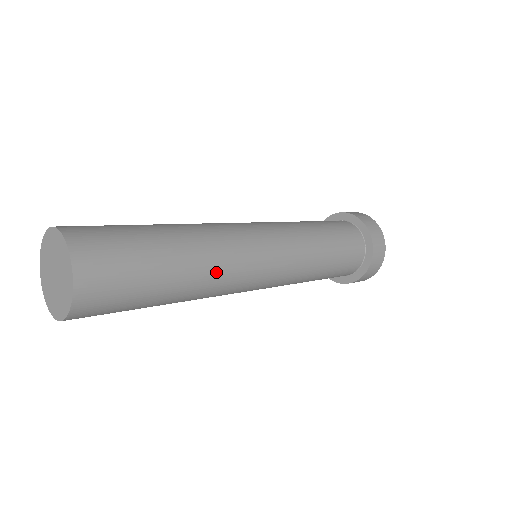
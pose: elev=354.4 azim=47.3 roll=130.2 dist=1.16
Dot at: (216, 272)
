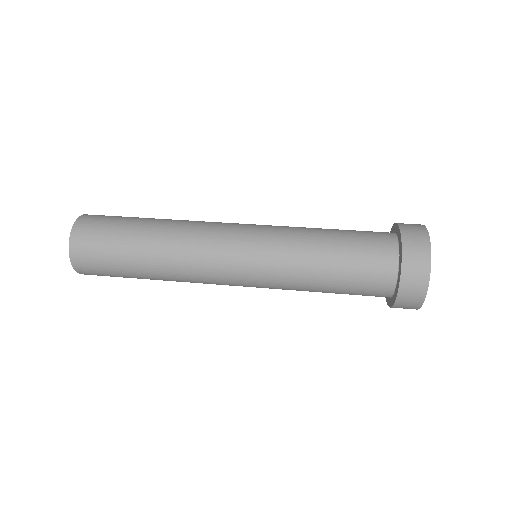
Dot at: occluded
